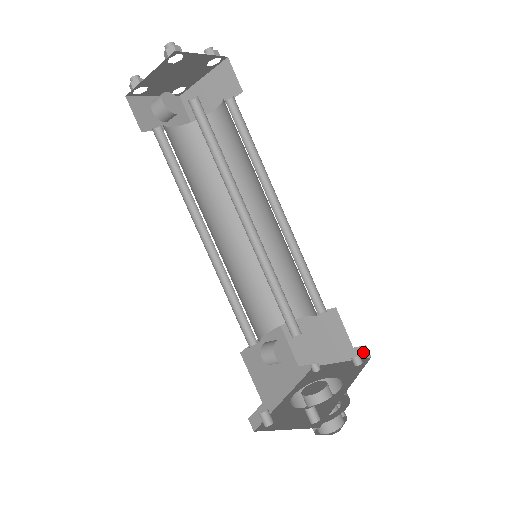
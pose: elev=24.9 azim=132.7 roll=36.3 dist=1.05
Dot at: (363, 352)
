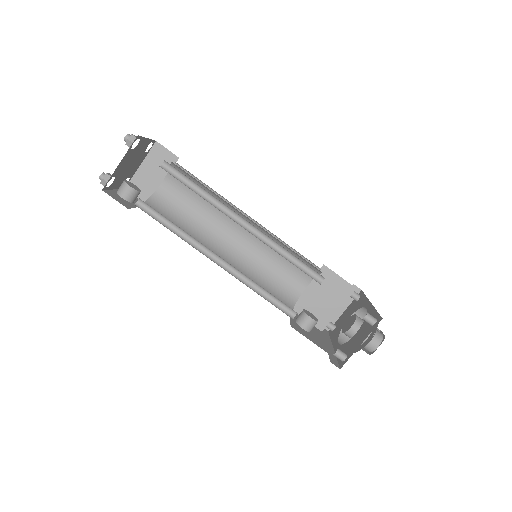
Dot at: occluded
